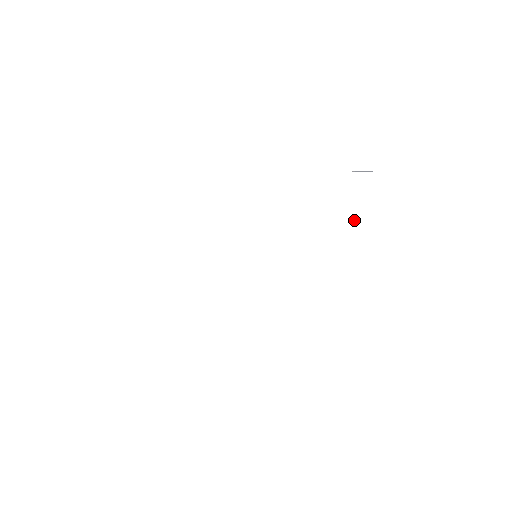
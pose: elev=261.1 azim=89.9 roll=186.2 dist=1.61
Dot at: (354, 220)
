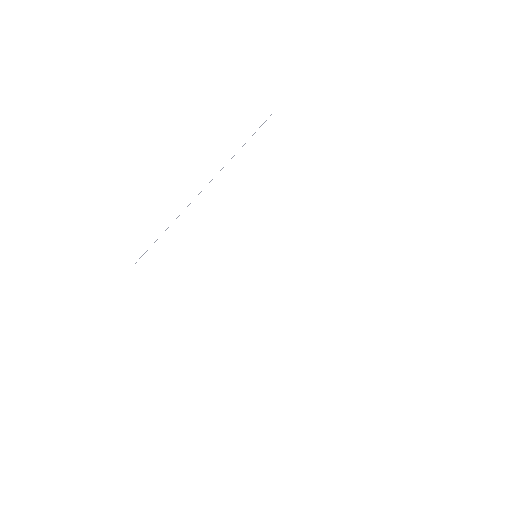
Dot at: (295, 160)
